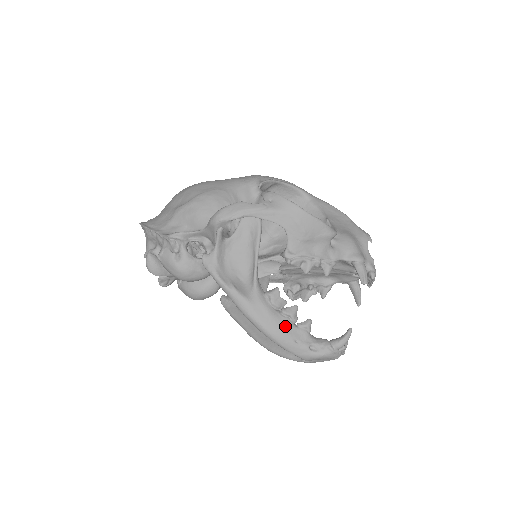
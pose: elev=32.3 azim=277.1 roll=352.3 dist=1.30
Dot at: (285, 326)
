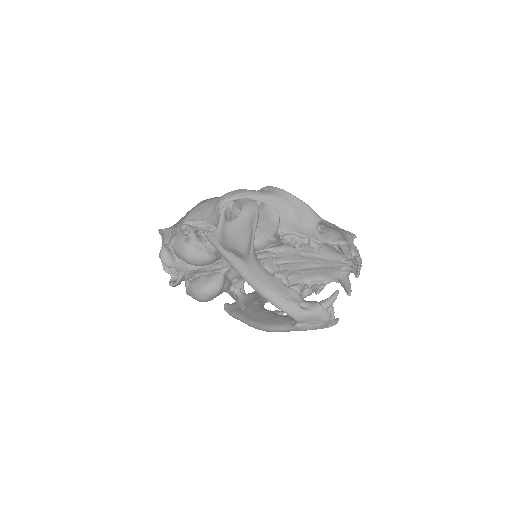
Dot at: (277, 284)
